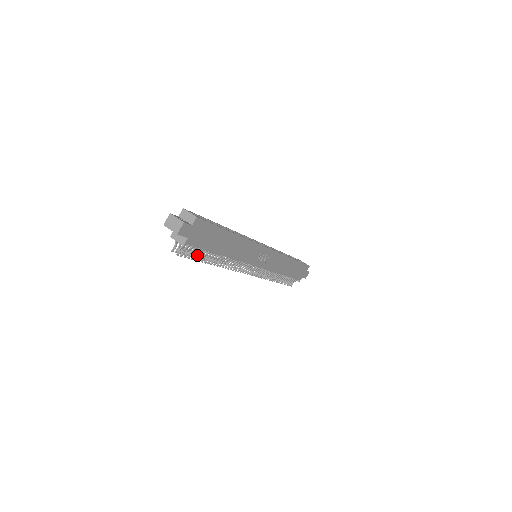
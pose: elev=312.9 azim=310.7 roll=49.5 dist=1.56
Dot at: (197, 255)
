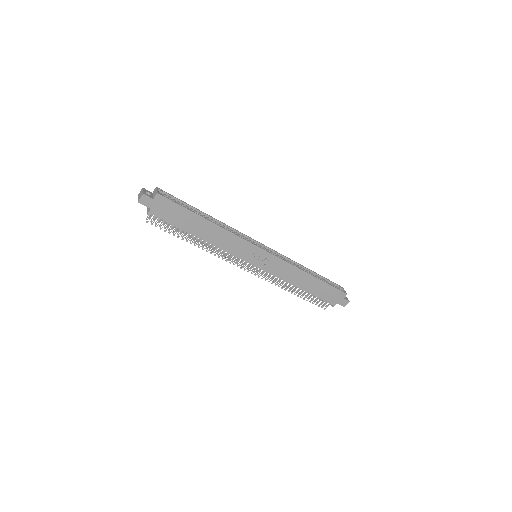
Dot at: occluded
